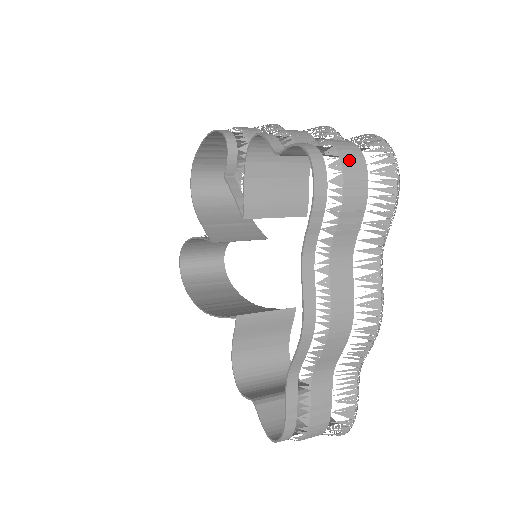
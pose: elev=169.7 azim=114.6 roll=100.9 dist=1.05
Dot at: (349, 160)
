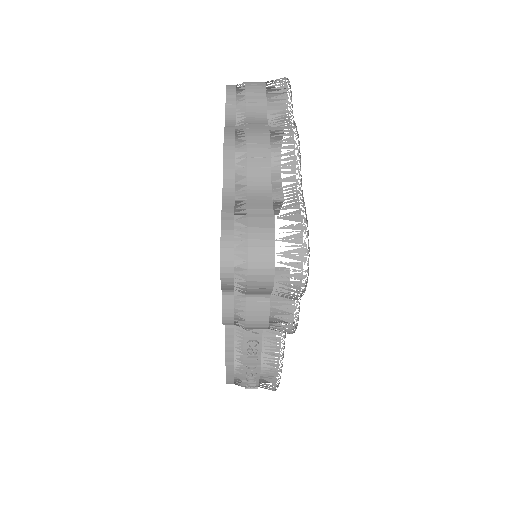
Dot at: occluded
